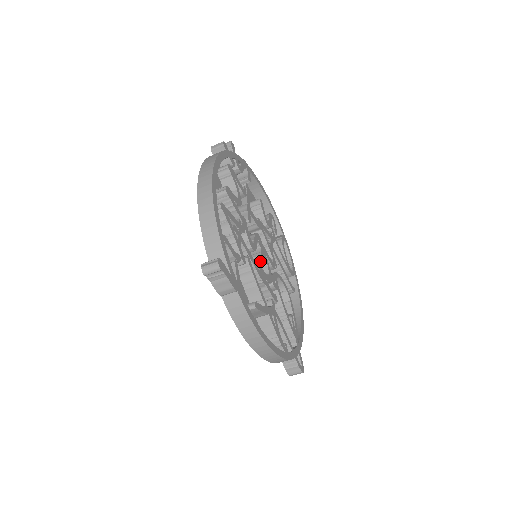
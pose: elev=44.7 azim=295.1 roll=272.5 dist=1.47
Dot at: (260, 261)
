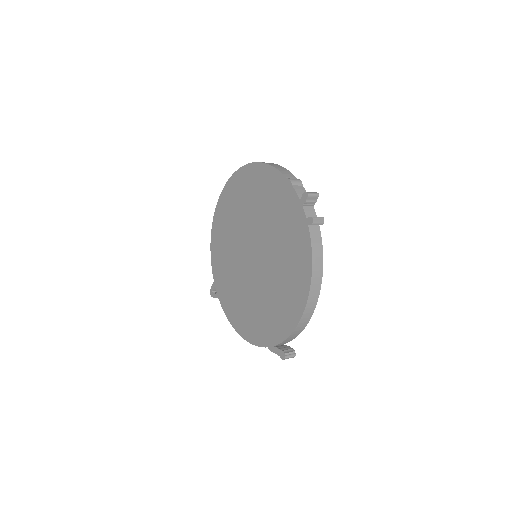
Dot at: occluded
